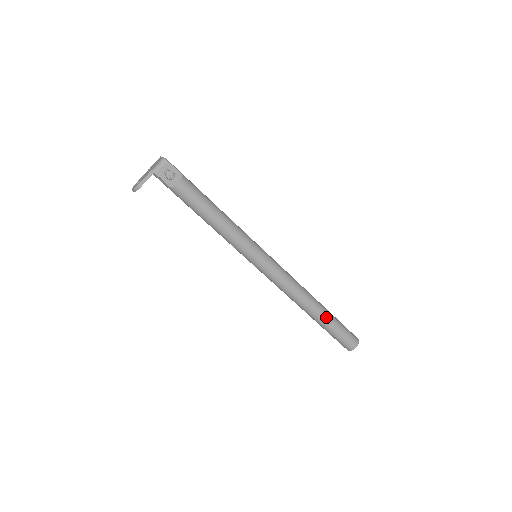
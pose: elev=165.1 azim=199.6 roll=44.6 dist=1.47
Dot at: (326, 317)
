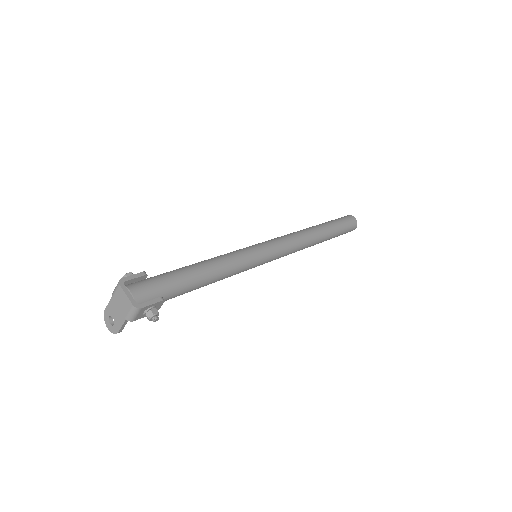
Dot at: (329, 238)
